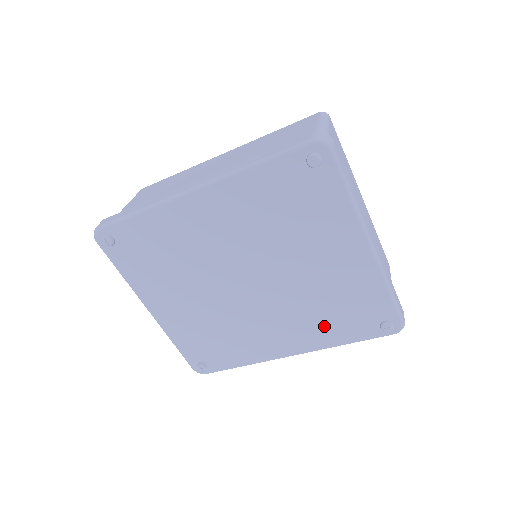
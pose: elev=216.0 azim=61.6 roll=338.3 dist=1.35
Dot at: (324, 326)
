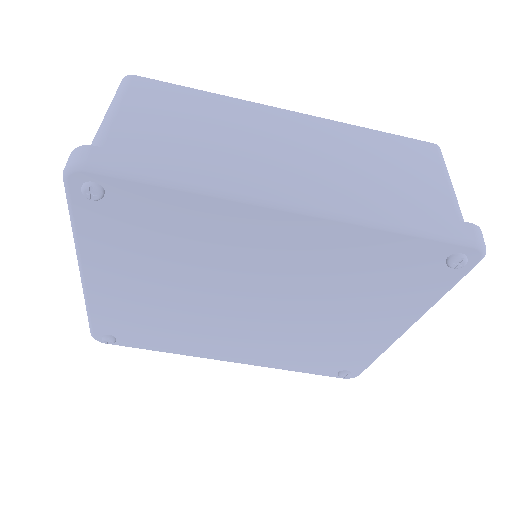
Dot at: (289, 356)
